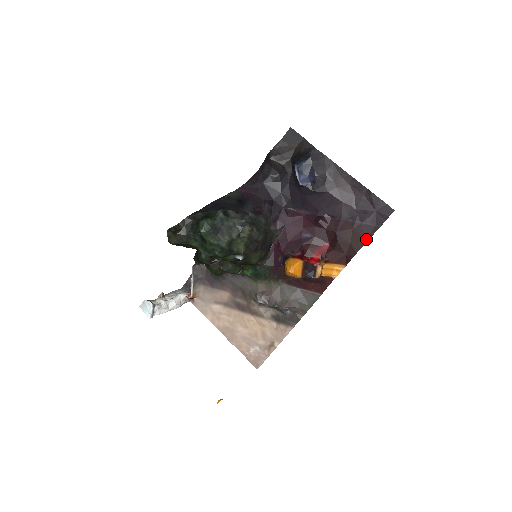
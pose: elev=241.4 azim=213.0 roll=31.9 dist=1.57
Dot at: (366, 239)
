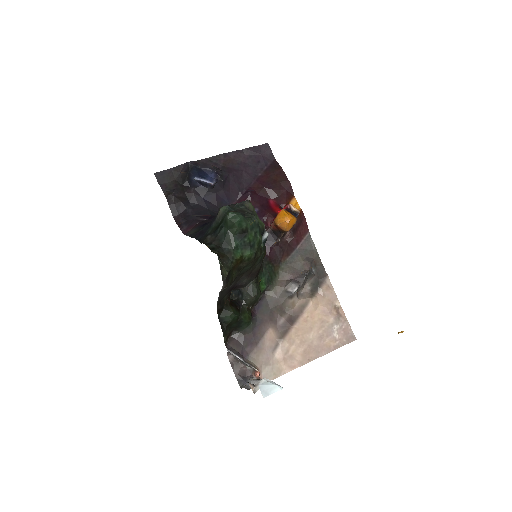
Dot at: (281, 170)
